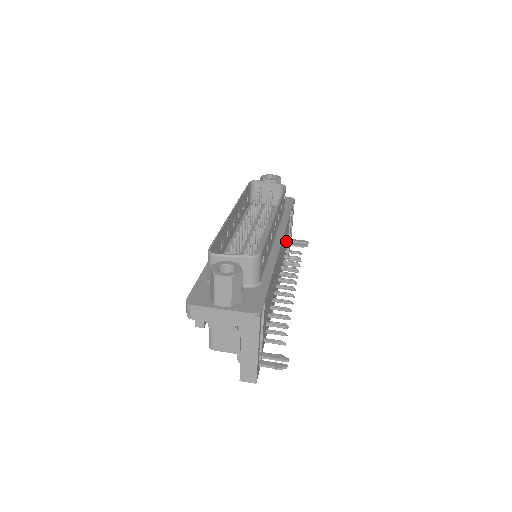
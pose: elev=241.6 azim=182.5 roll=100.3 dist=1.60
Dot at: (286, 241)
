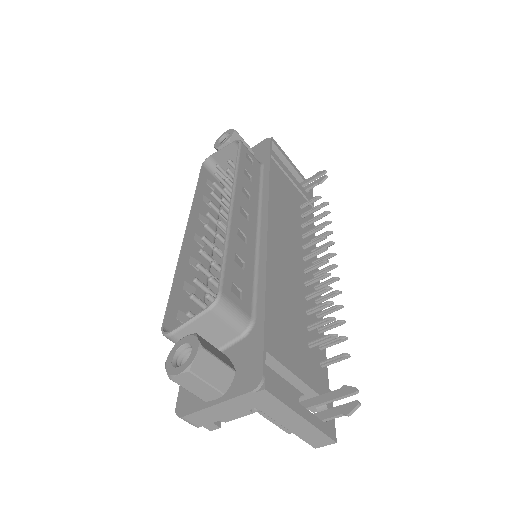
Dot at: (292, 197)
